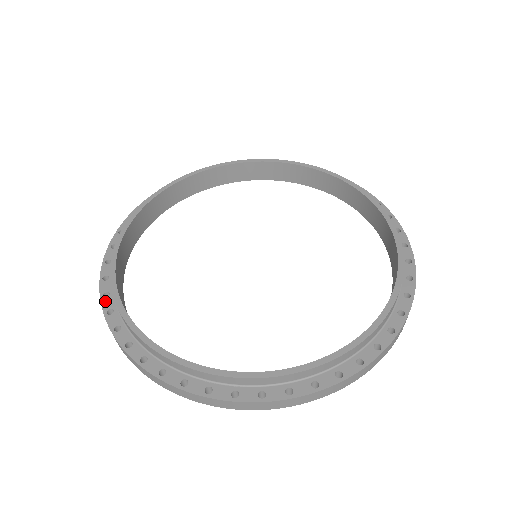
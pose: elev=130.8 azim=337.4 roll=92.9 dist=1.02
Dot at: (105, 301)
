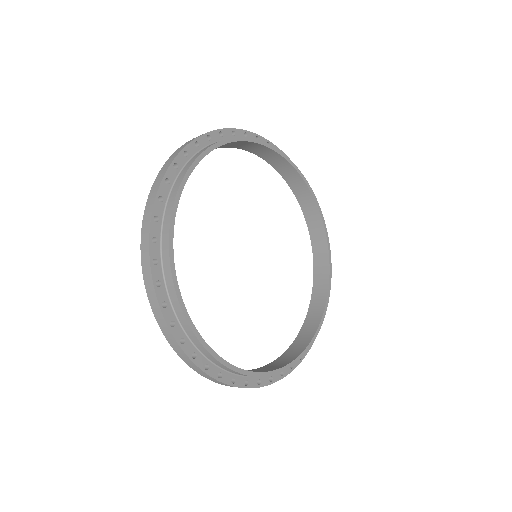
Dot at: (159, 291)
